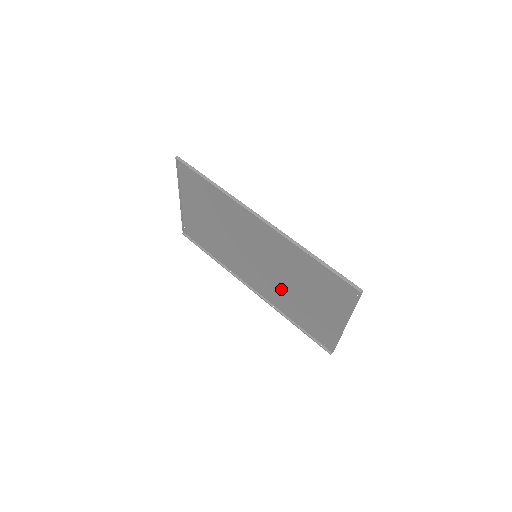
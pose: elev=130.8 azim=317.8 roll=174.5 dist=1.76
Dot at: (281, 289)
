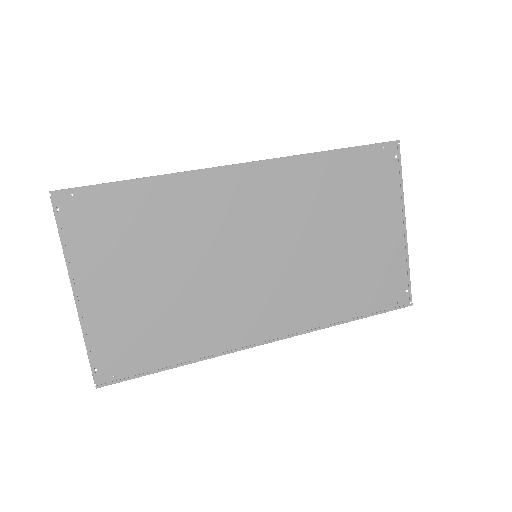
Dot at: (311, 276)
